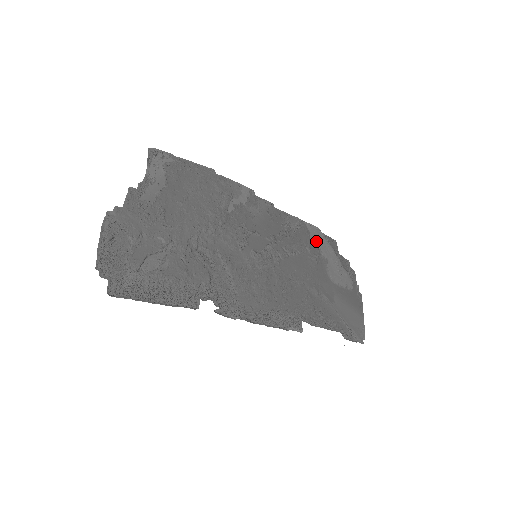
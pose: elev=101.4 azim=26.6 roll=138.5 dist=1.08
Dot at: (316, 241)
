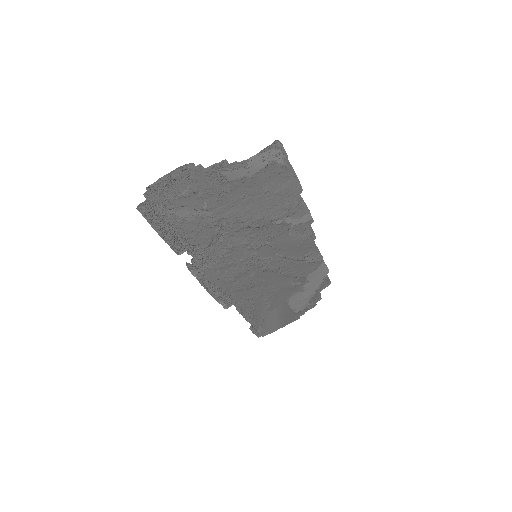
Dot at: (313, 276)
